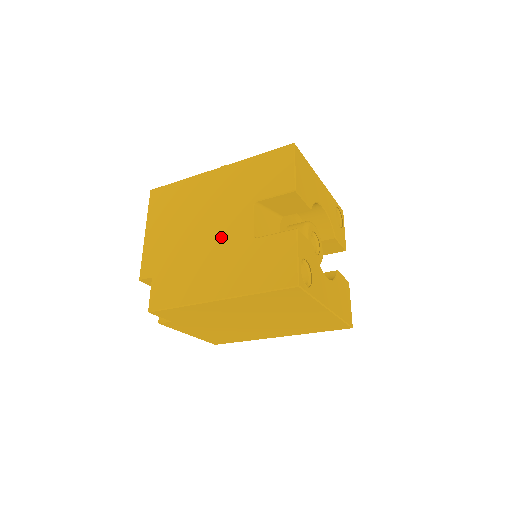
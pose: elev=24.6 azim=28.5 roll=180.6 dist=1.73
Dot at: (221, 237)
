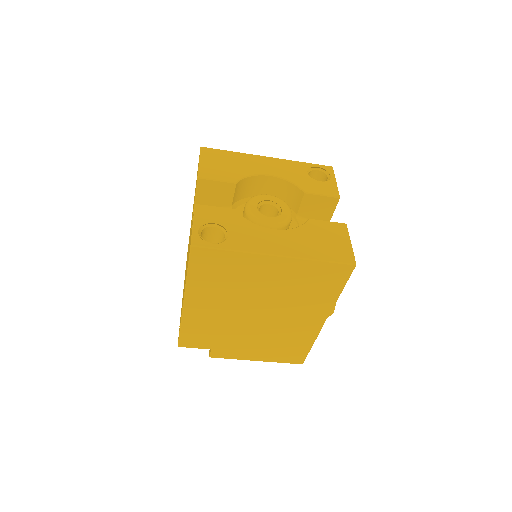
Dot at: occluded
